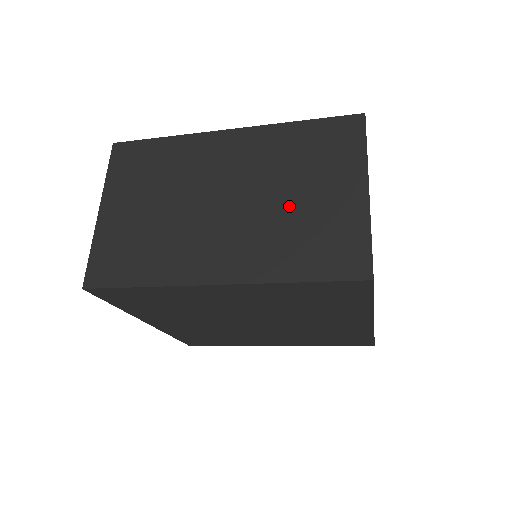
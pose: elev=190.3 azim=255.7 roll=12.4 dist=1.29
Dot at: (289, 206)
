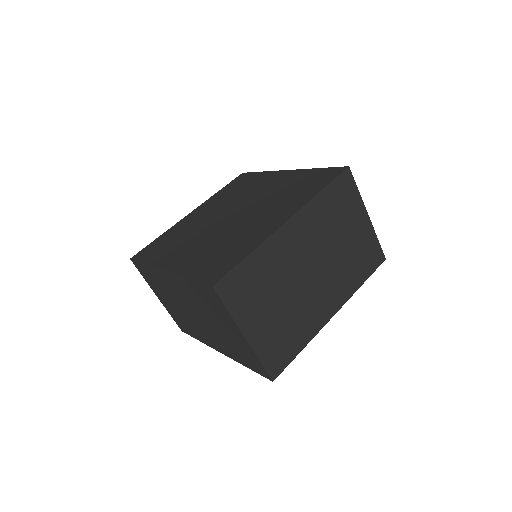
Dot at: (219, 330)
